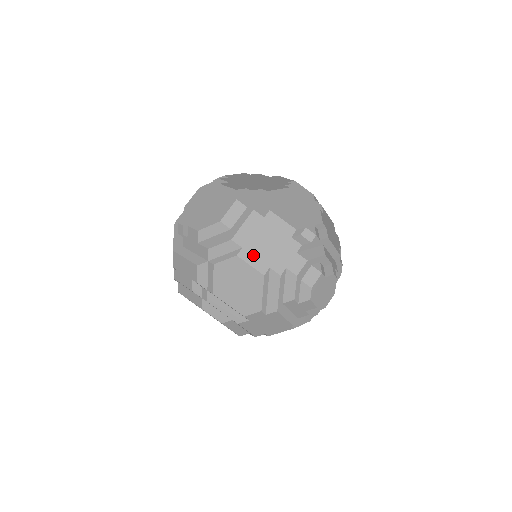
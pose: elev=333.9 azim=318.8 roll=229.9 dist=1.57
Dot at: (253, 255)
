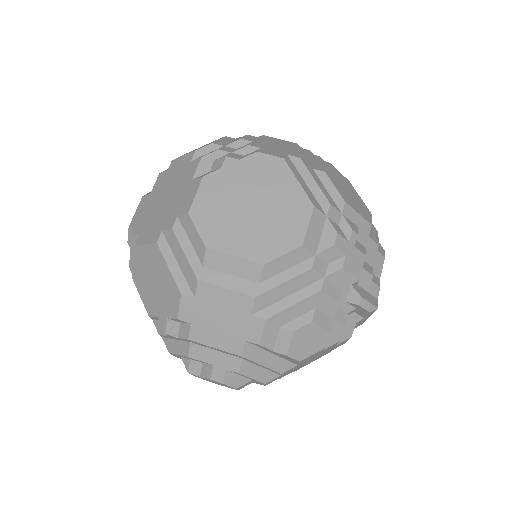
Dot at: occluded
